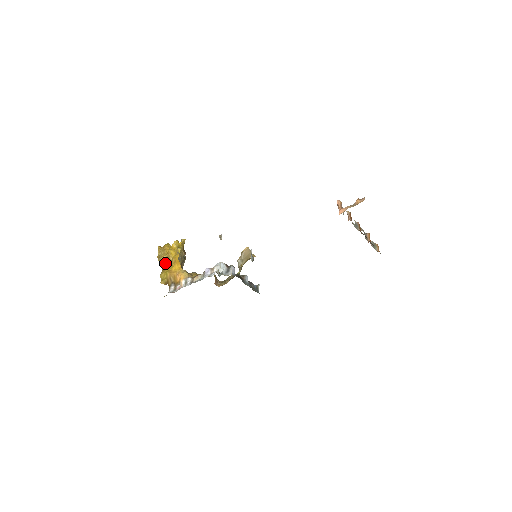
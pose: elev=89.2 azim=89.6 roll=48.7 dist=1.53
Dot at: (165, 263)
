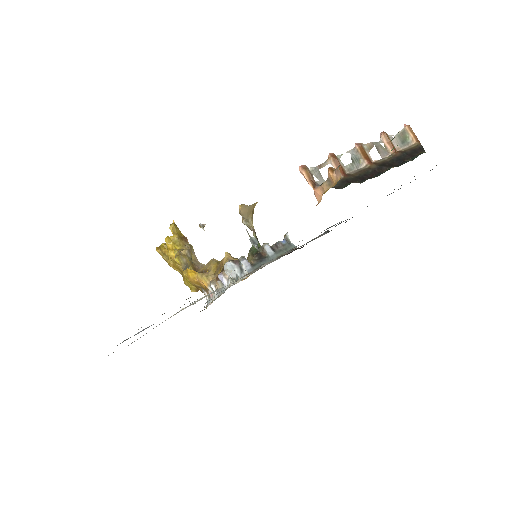
Dot at: (178, 269)
